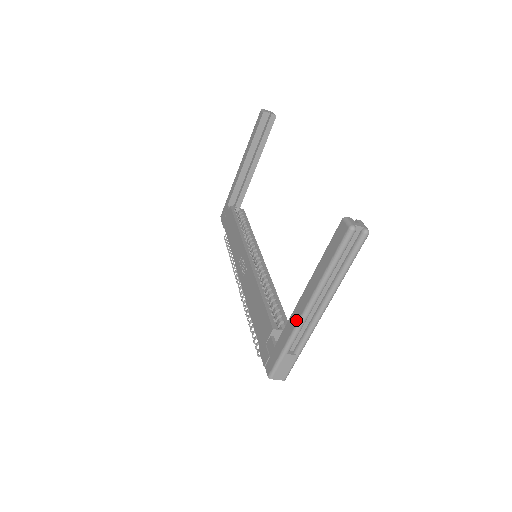
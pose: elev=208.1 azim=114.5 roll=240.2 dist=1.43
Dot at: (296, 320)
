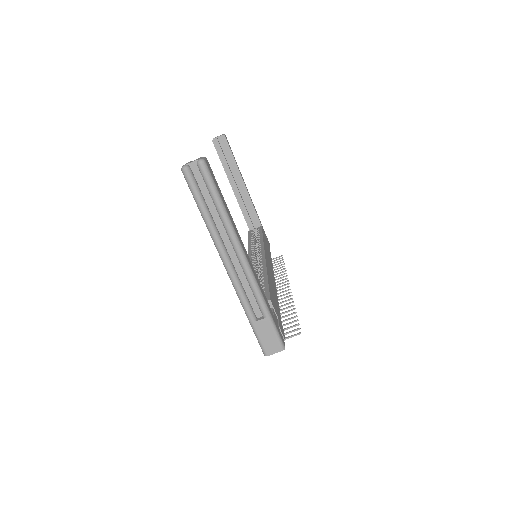
Dot at: (232, 284)
